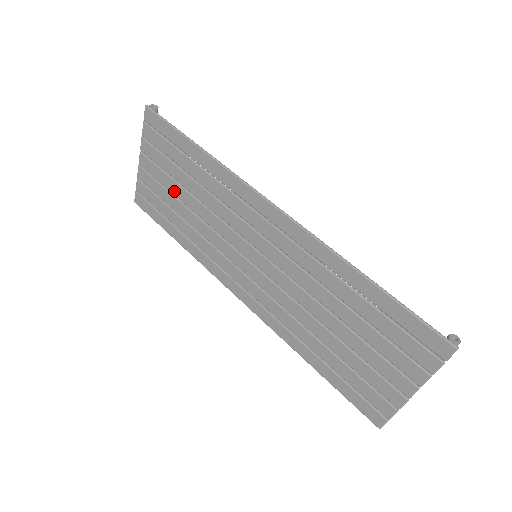
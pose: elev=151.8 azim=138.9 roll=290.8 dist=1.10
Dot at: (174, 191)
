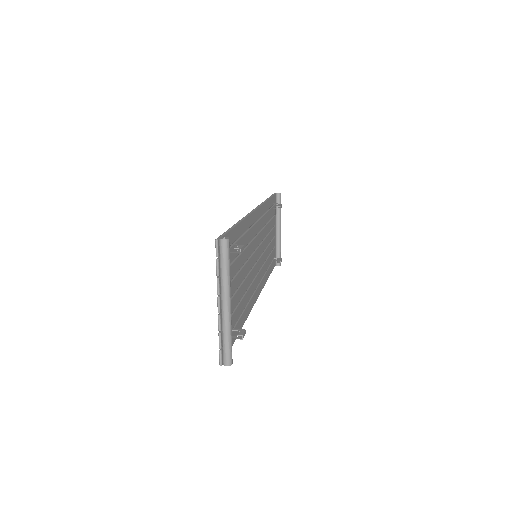
Dot at: occluded
